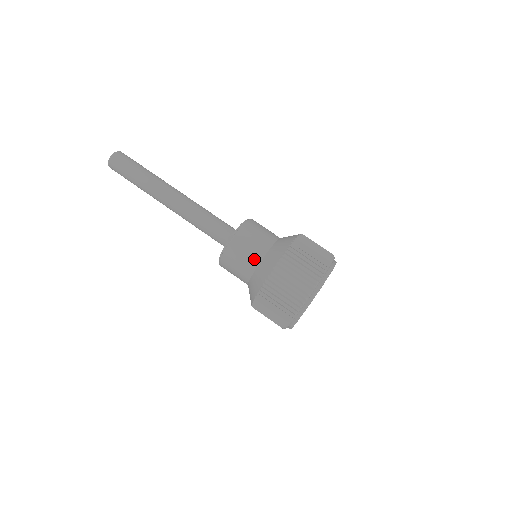
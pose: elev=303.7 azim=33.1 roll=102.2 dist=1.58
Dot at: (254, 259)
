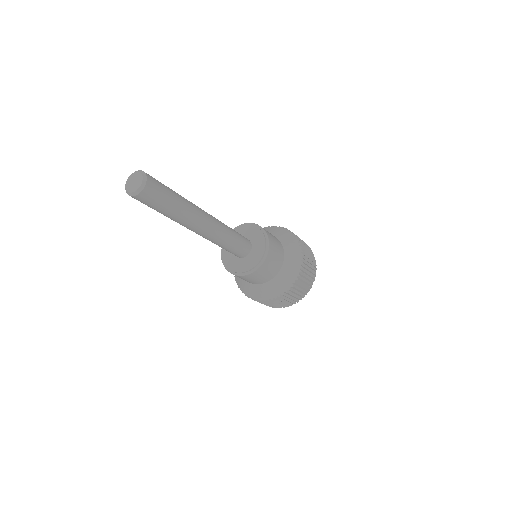
Dot at: (279, 265)
